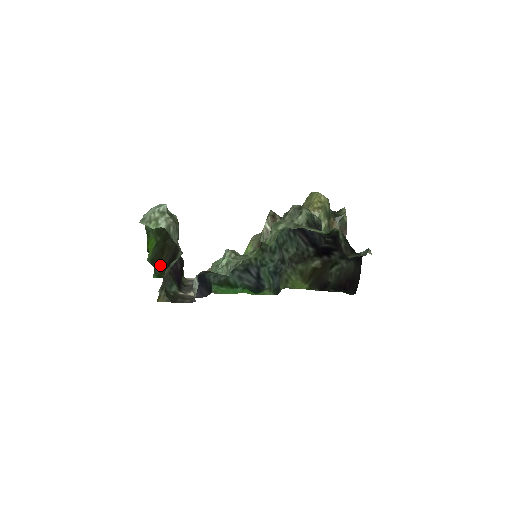
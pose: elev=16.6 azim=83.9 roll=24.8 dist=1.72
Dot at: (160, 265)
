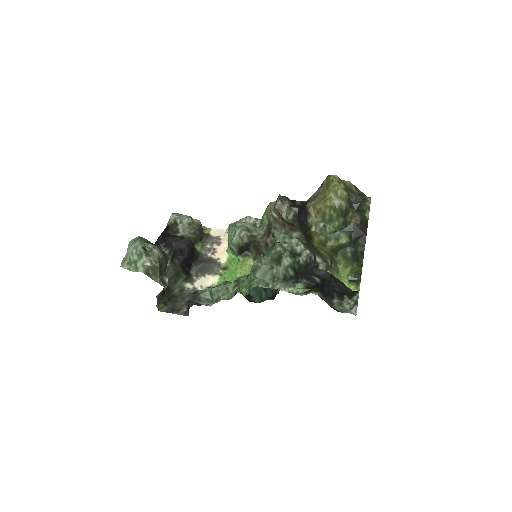
Dot at: occluded
